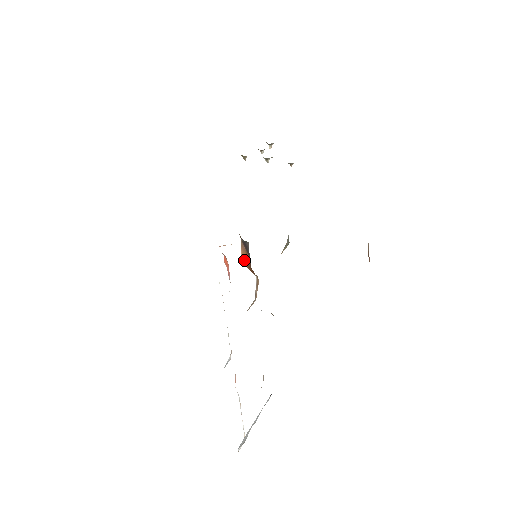
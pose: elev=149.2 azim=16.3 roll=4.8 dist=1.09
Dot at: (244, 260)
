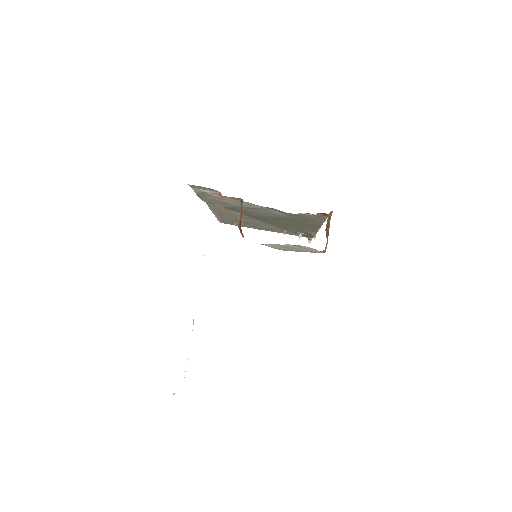
Dot at: (239, 222)
